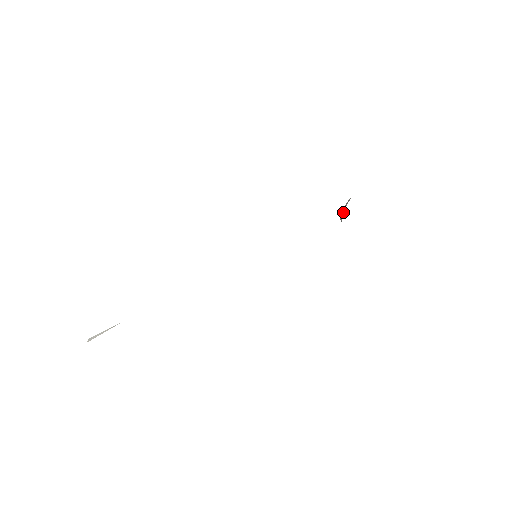
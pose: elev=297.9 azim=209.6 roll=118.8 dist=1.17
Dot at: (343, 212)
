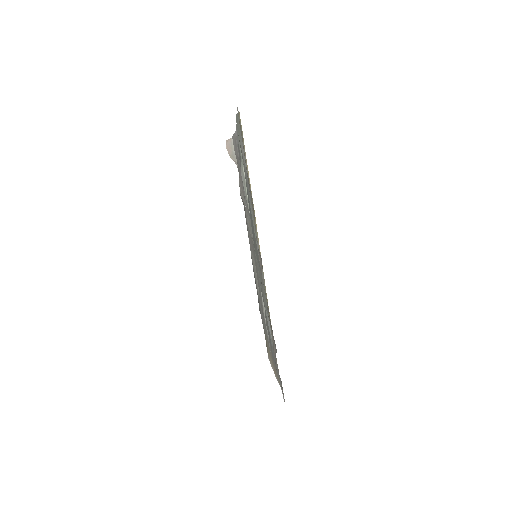
Dot at: (234, 155)
